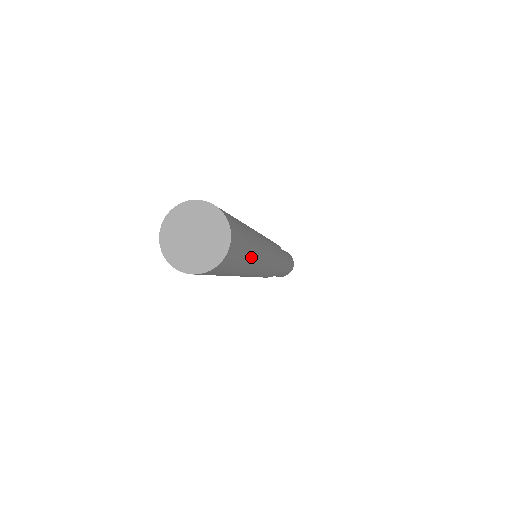
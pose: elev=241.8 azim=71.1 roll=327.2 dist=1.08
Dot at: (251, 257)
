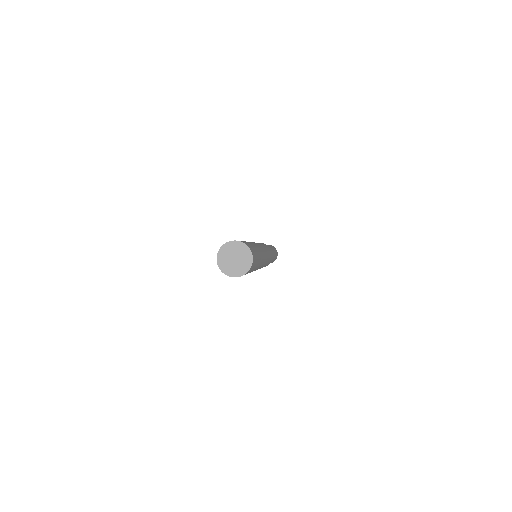
Dot at: occluded
